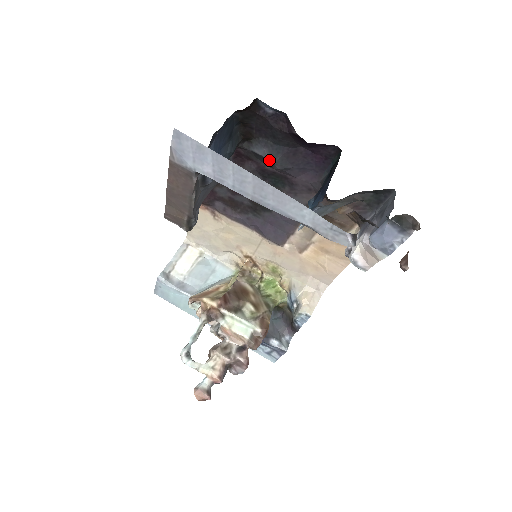
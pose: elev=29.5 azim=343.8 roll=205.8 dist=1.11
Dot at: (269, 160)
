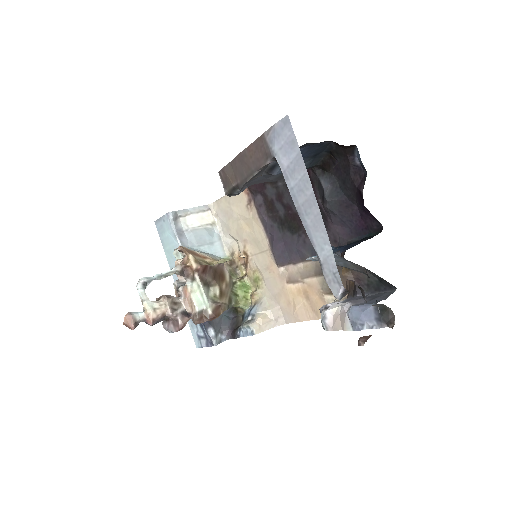
Dot at: (326, 195)
